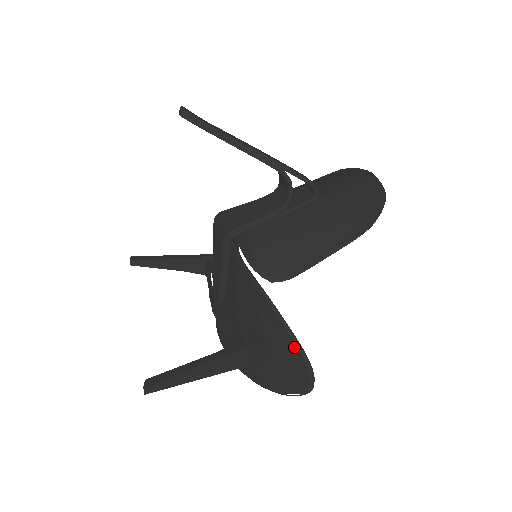
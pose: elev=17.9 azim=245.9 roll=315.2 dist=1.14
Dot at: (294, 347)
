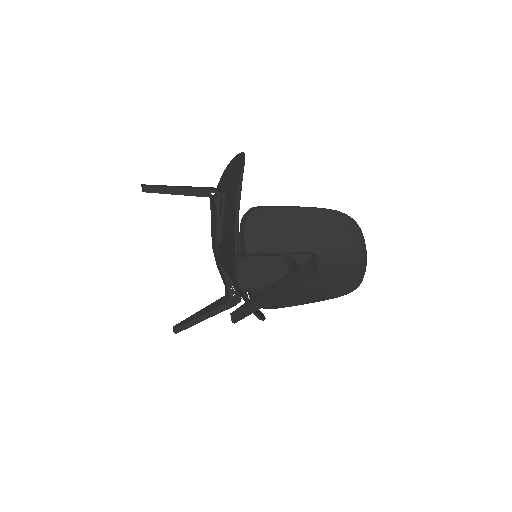
Dot at: occluded
